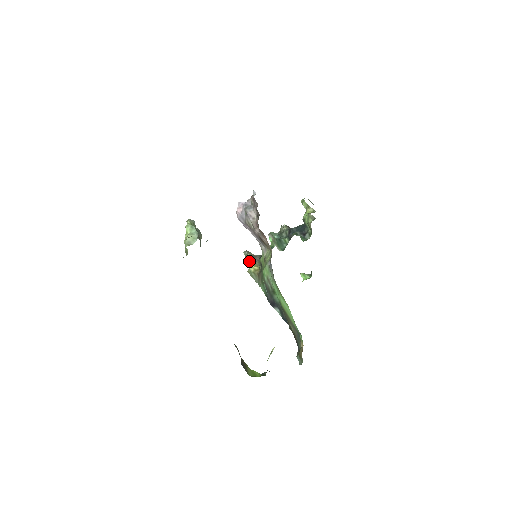
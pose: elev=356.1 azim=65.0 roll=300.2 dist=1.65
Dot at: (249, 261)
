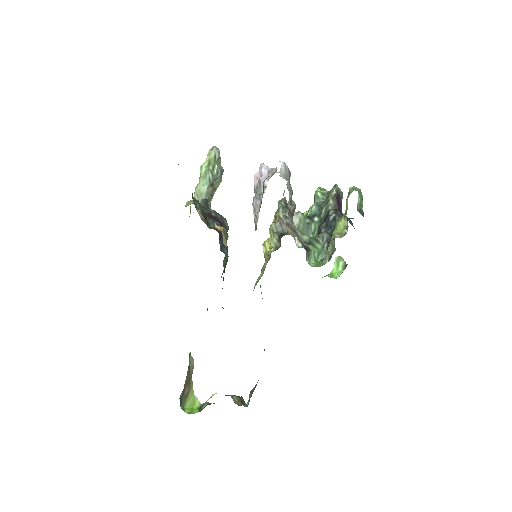
Dot at: (271, 229)
